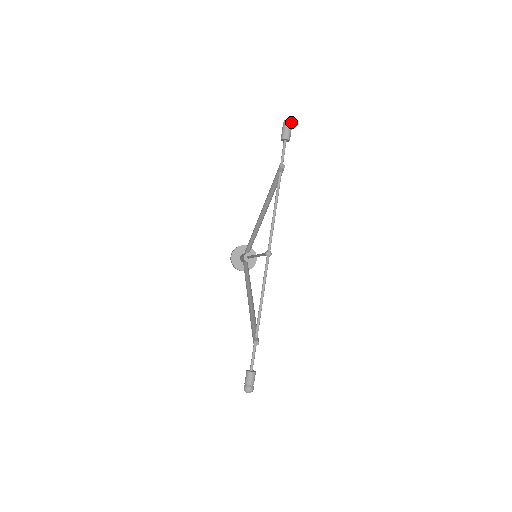
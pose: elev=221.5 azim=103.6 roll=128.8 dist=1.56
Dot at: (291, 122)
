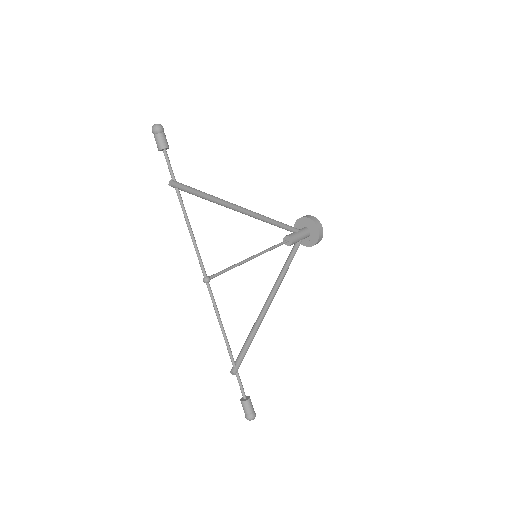
Dot at: (155, 127)
